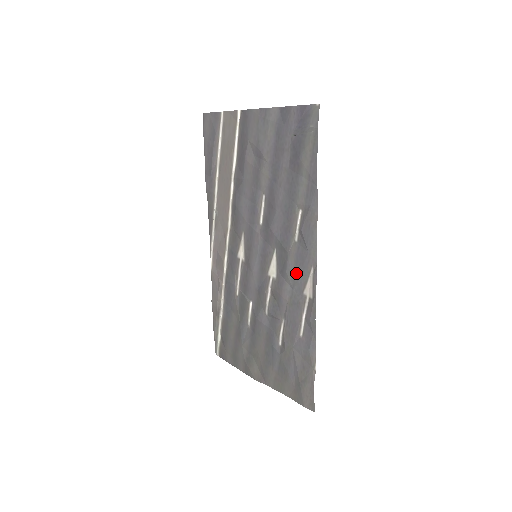
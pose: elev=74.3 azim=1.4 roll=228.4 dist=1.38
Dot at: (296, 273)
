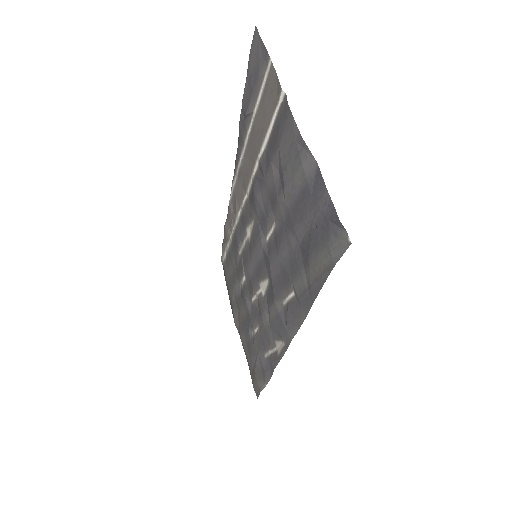
Dot at: (274, 323)
